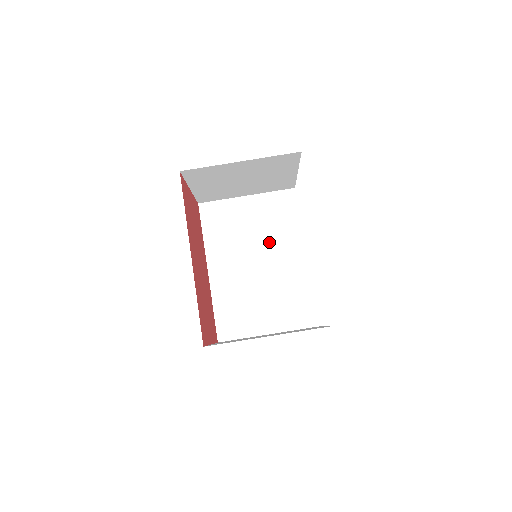
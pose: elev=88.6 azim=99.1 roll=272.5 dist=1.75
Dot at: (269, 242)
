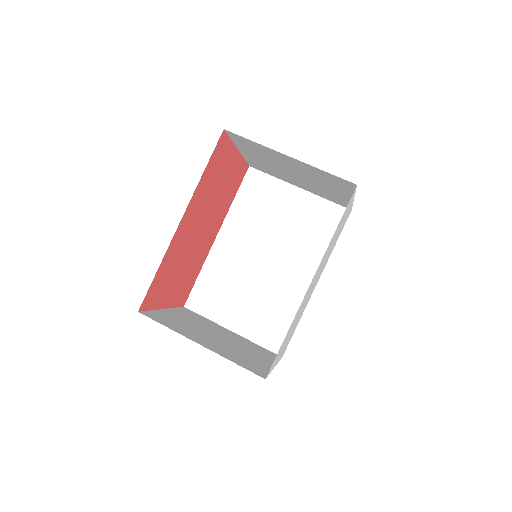
Dot at: (290, 247)
